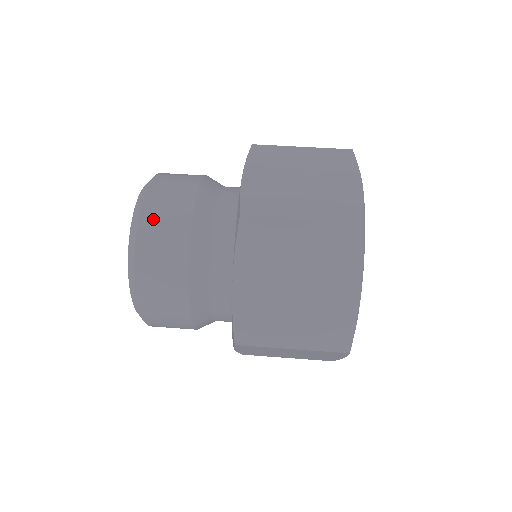
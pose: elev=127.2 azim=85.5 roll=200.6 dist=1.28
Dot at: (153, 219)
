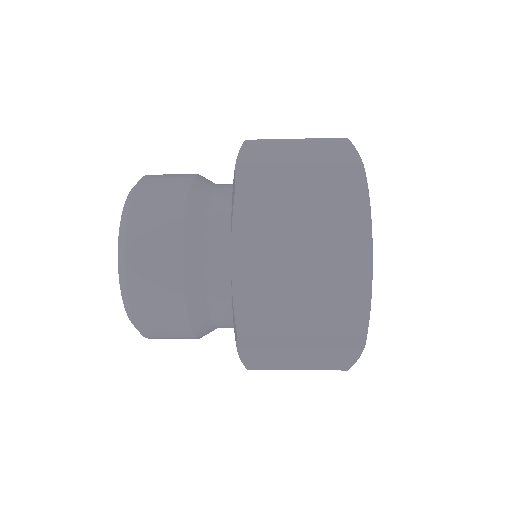
Dot at: (144, 208)
